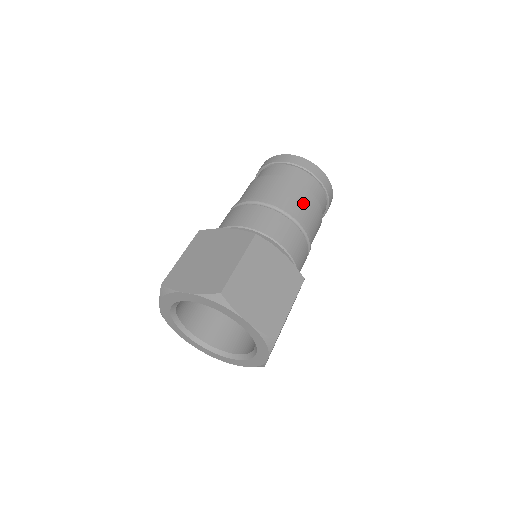
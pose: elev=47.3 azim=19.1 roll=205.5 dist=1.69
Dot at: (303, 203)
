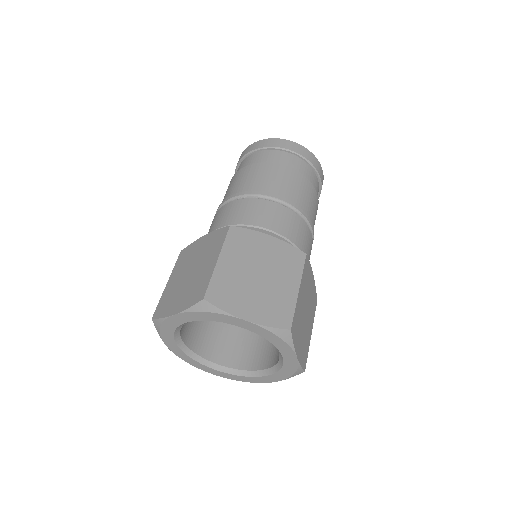
Dot at: (315, 211)
